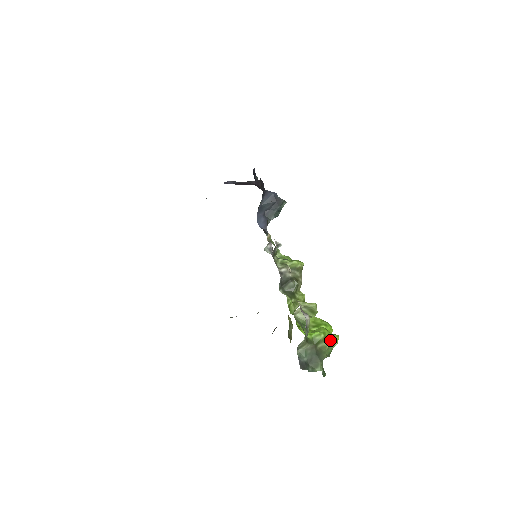
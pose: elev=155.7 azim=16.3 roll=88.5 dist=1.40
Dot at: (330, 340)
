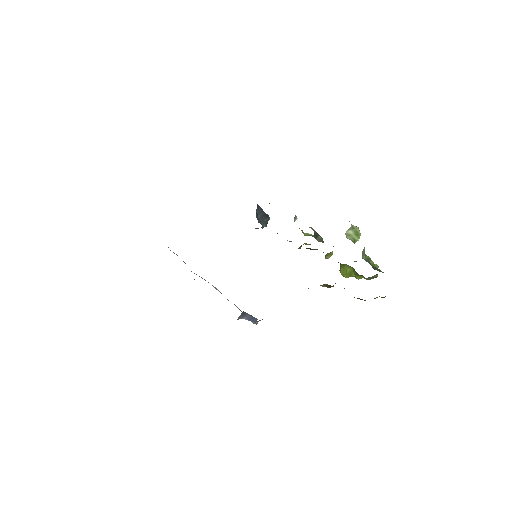
Dot at: occluded
